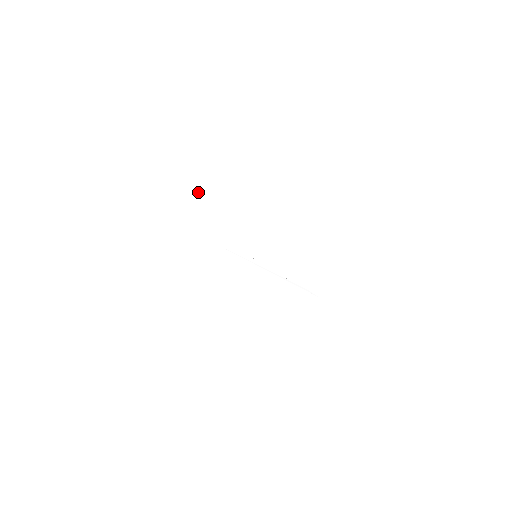
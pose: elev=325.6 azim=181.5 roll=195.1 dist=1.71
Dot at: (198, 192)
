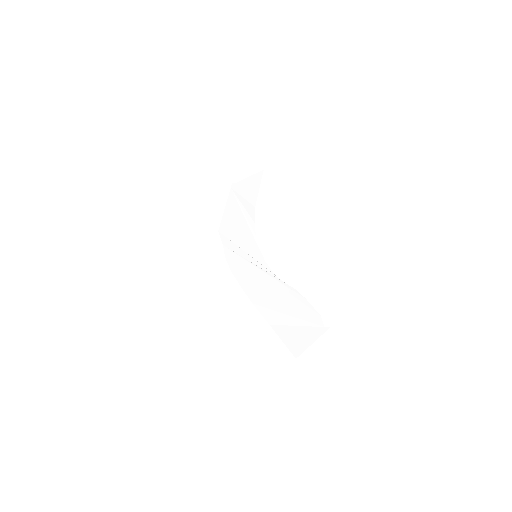
Dot at: (228, 207)
